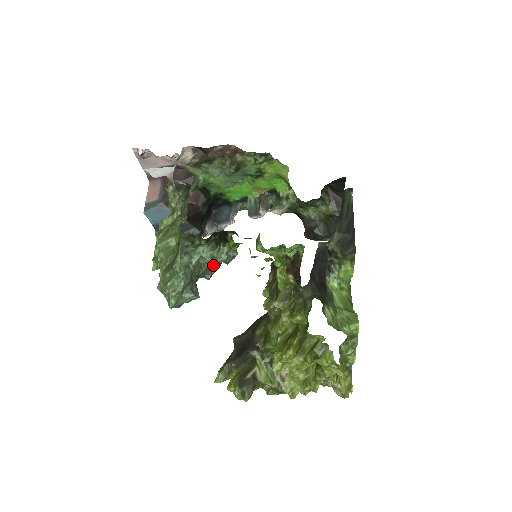
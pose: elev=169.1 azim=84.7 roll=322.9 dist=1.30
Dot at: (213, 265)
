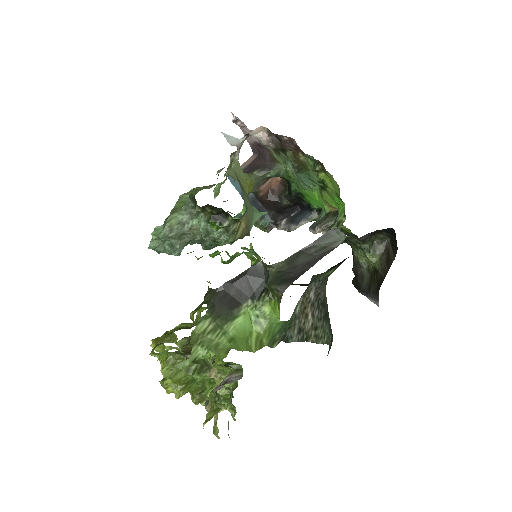
Dot at: (204, 236)
